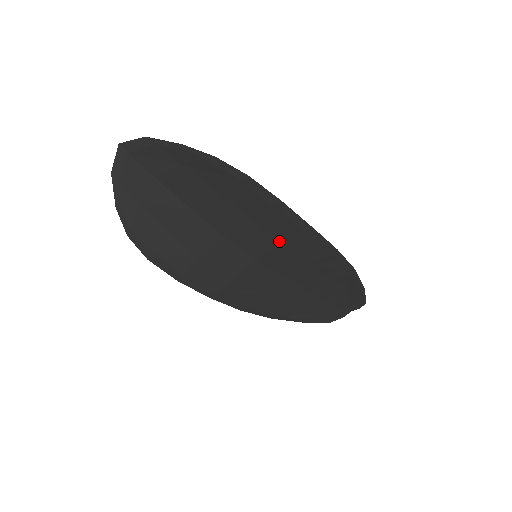
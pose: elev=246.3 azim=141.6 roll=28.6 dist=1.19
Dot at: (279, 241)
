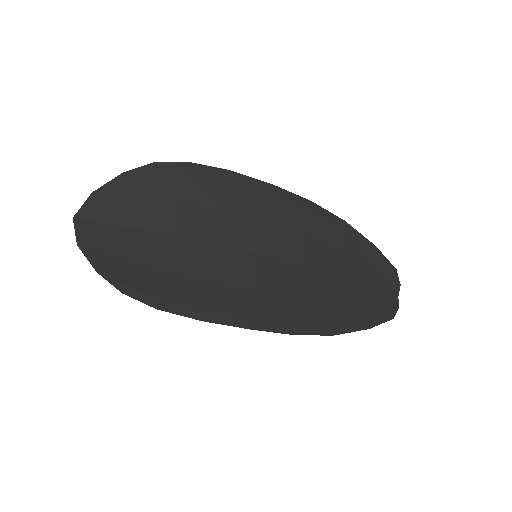
Dot at: (259, 218)
